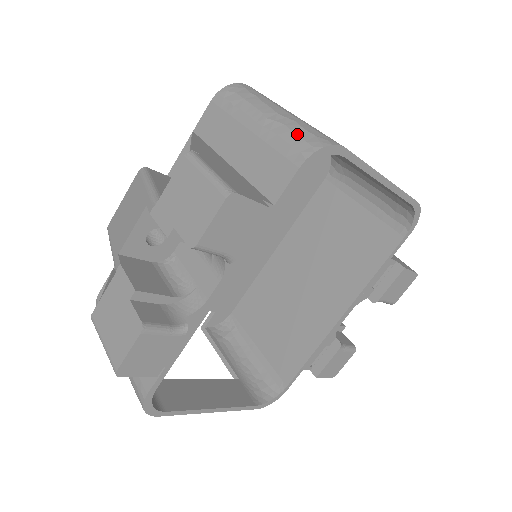
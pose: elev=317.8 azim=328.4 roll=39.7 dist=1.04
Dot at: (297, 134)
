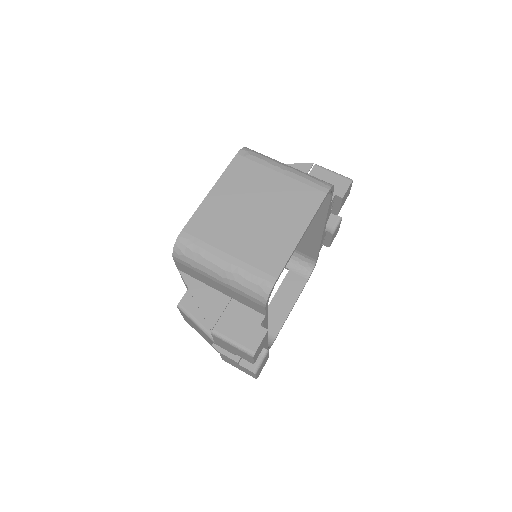
Dot at: (248, 289)
